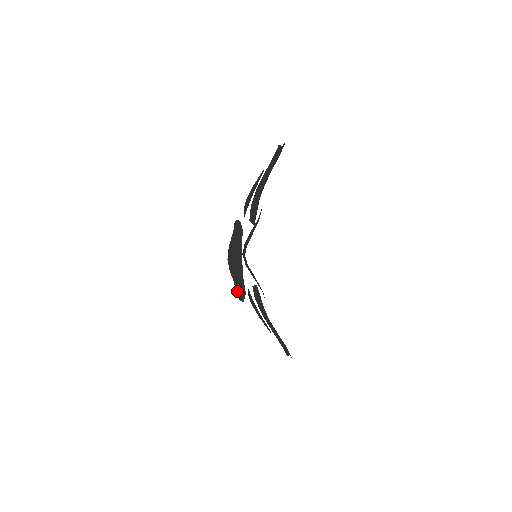
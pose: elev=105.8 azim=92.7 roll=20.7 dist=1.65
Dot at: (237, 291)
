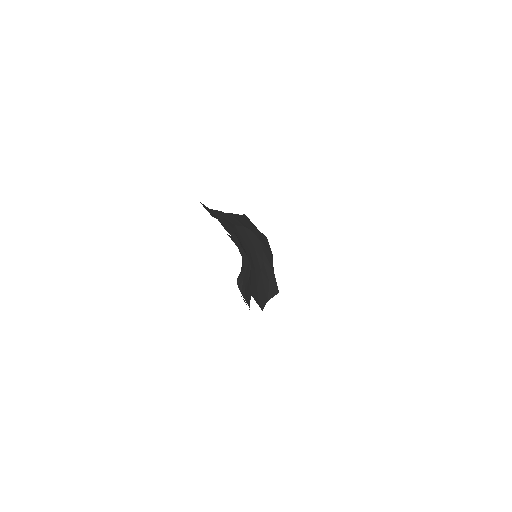
Dot at: occluded
